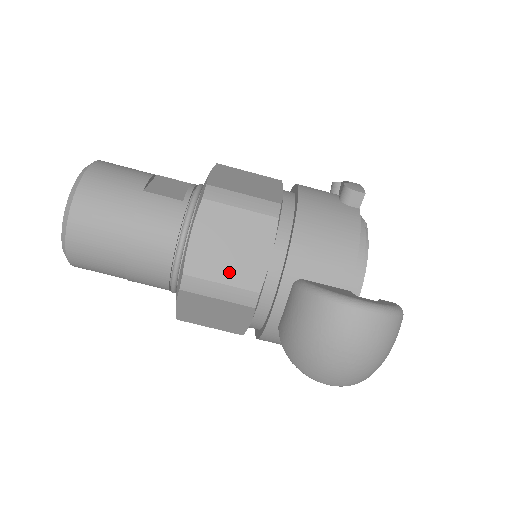
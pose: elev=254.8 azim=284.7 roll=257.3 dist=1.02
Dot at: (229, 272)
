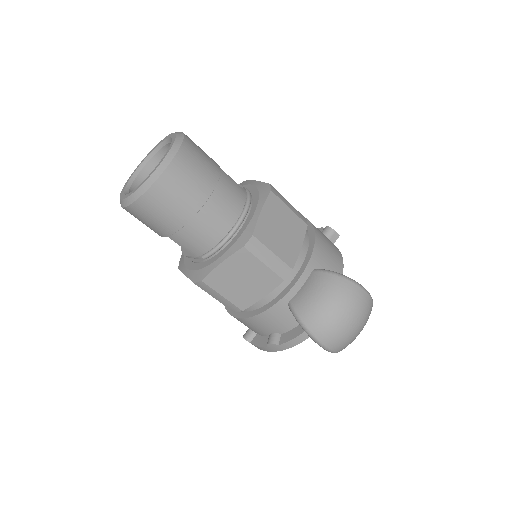
Dot at: (278, 247)
